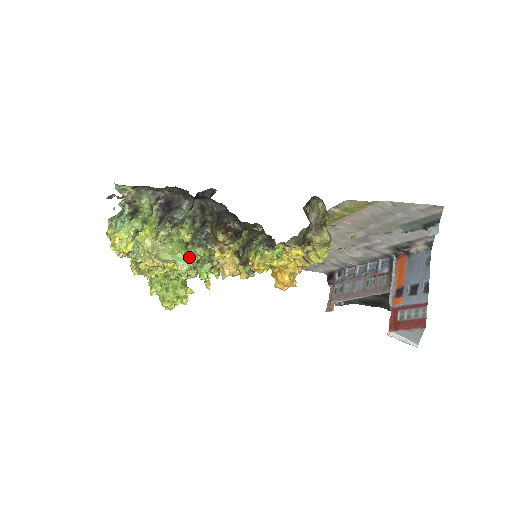
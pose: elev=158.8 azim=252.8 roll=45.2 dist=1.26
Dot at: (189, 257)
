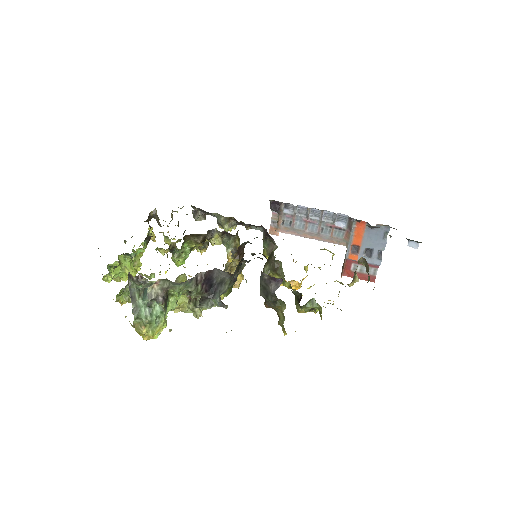
Dot at: occluded
